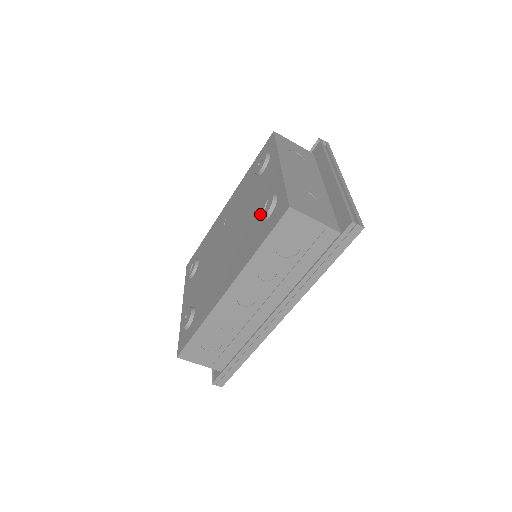
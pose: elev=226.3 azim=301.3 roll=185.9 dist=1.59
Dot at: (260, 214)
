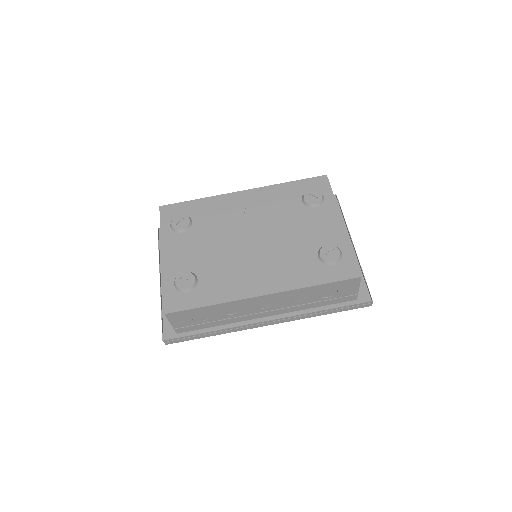
Dot at: (322, 255)
